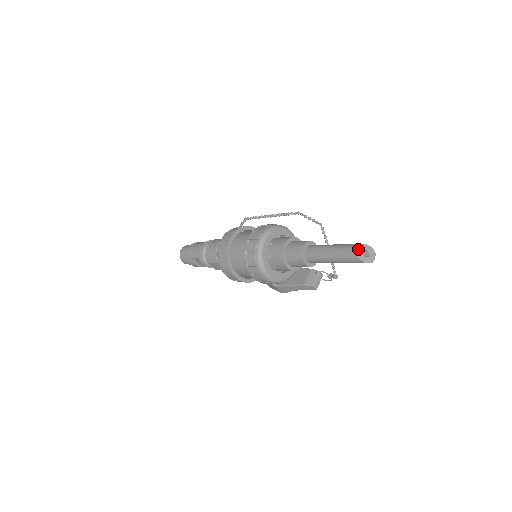
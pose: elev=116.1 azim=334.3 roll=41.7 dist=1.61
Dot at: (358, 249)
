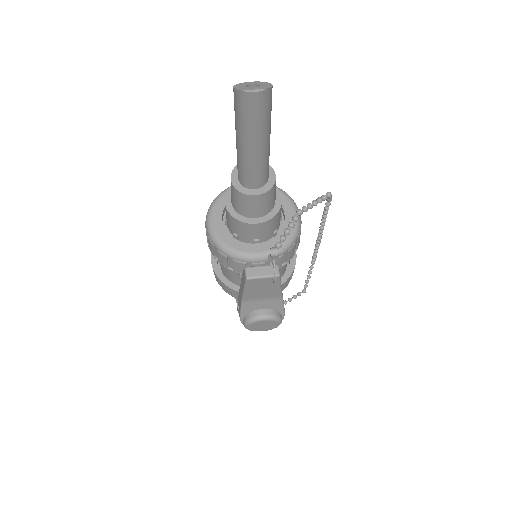
Dot at: (251, 82)
